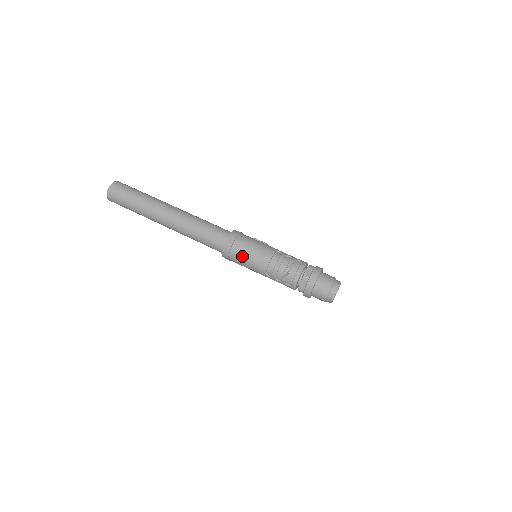
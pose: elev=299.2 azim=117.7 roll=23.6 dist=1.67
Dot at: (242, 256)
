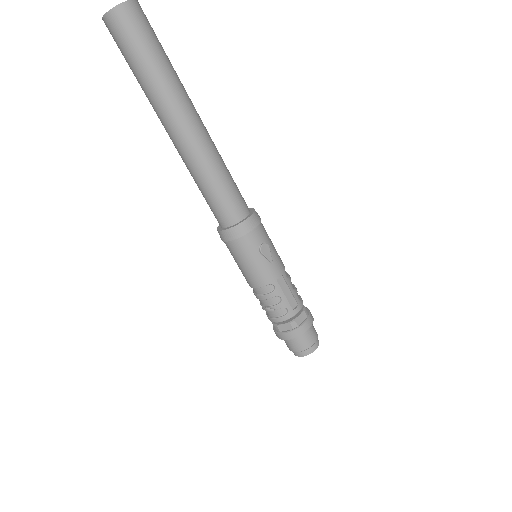
Dot at: occluded
